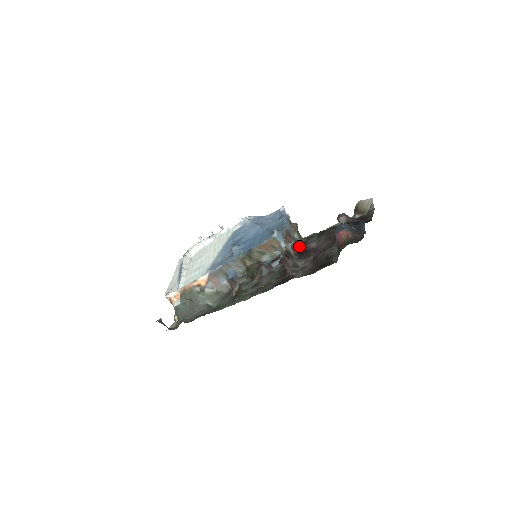
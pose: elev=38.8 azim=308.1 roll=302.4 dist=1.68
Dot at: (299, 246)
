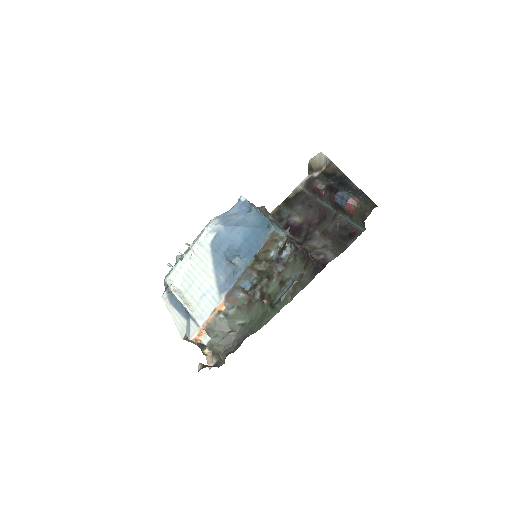
Dot at: (282, 226)
